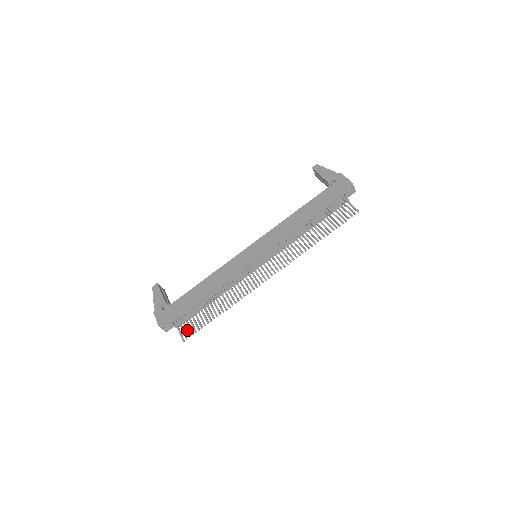
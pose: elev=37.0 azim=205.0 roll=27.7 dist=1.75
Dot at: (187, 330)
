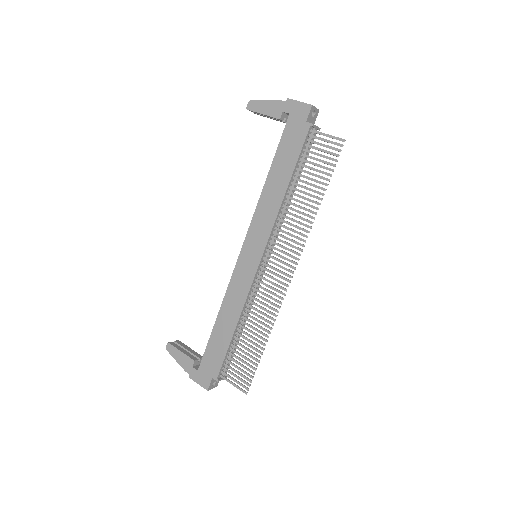
Dot at: (241, 380)
